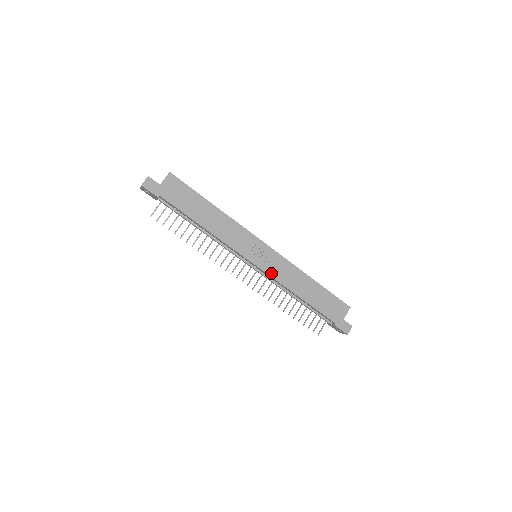
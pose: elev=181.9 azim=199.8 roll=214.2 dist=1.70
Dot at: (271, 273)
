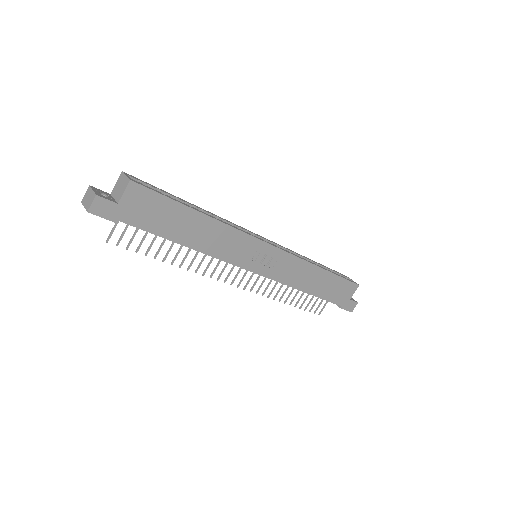
Dot at: (276, 276)
